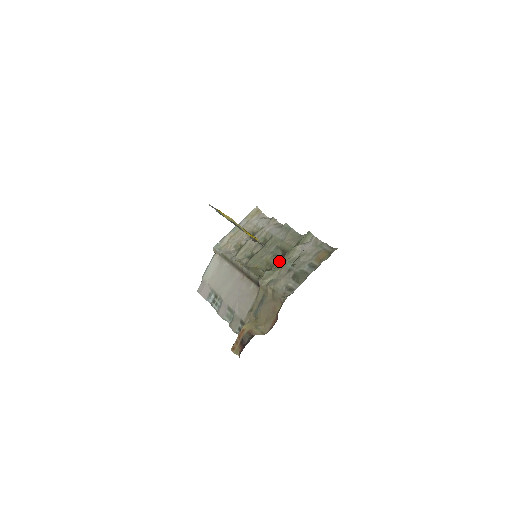
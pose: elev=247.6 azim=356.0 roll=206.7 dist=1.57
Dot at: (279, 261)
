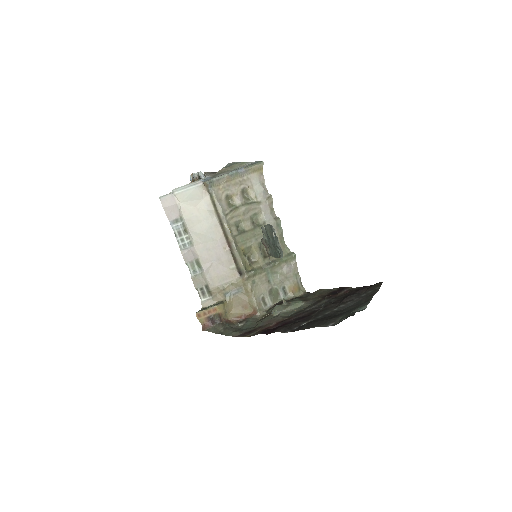
Dot at: (264, 263)
